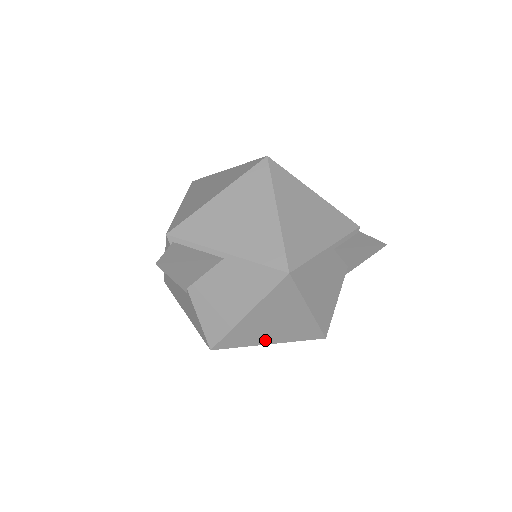
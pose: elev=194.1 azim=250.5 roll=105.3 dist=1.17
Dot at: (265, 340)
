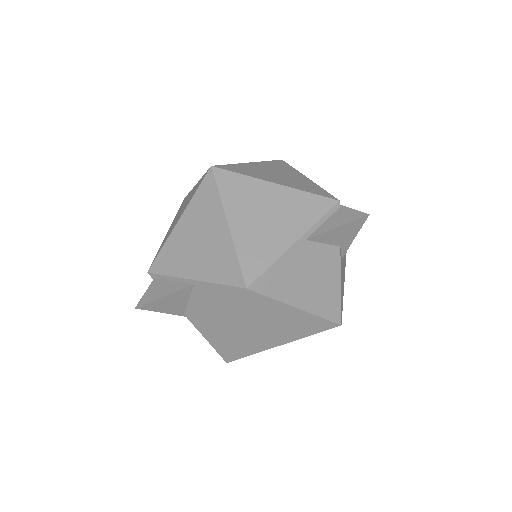
Dot at: (275, 343)
